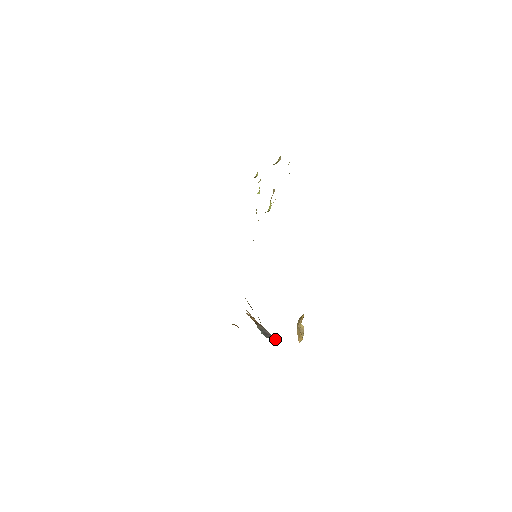
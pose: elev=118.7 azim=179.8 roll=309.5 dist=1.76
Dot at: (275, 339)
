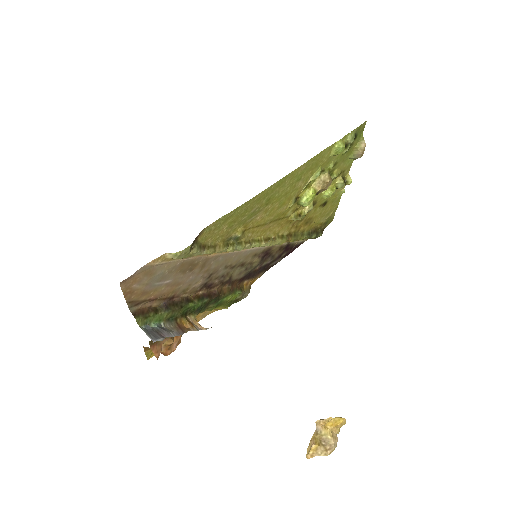
Dot at: (152, 338)
